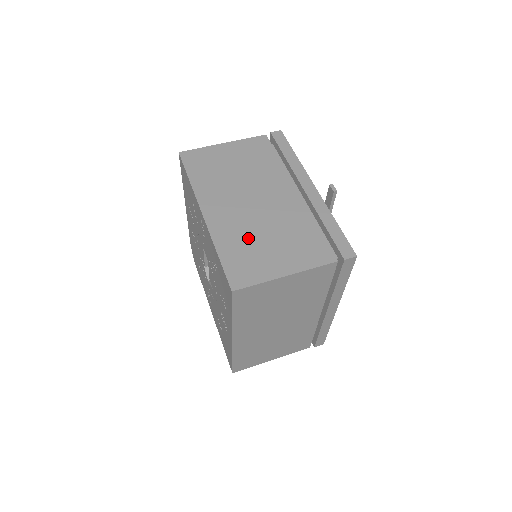
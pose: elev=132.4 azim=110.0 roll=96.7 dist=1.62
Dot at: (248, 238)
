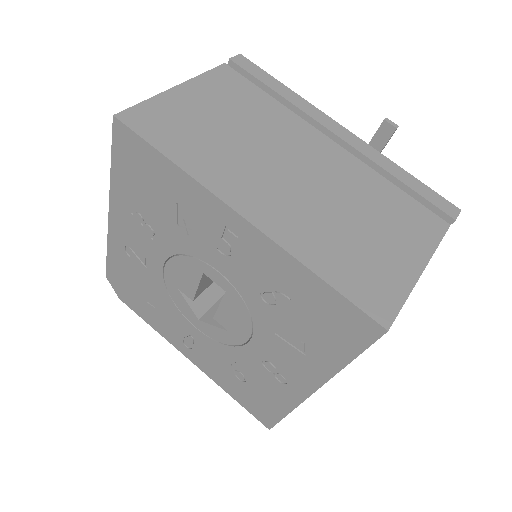
Dot at: (336, 233)
